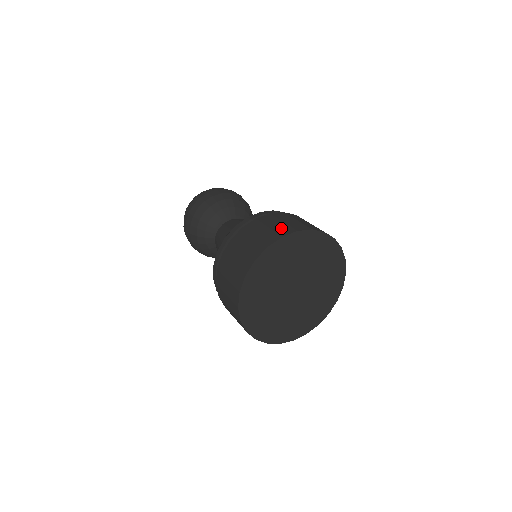
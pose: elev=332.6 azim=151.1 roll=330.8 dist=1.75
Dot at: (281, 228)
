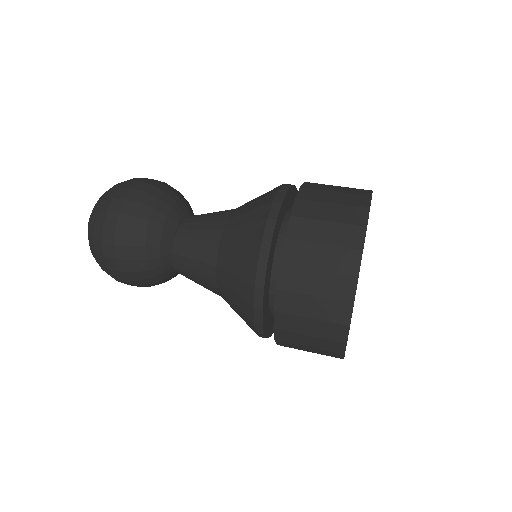
Dot at: occluded
